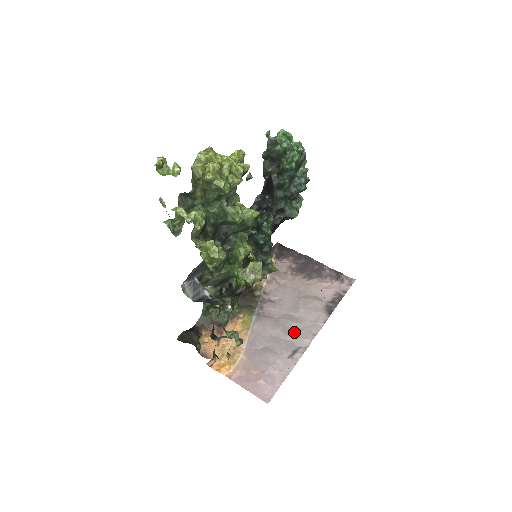
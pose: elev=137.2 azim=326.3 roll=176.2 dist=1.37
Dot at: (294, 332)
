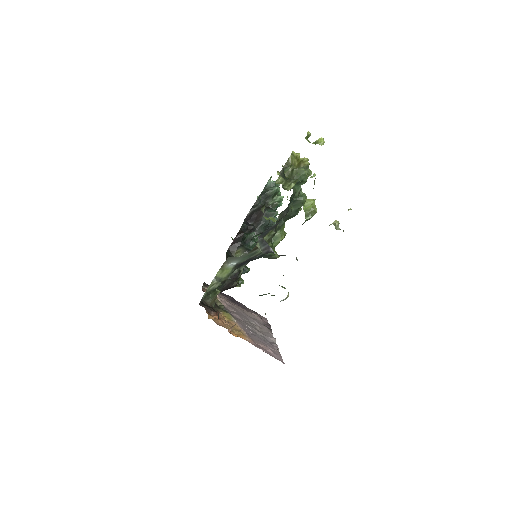
Dot at: (261, 332)
